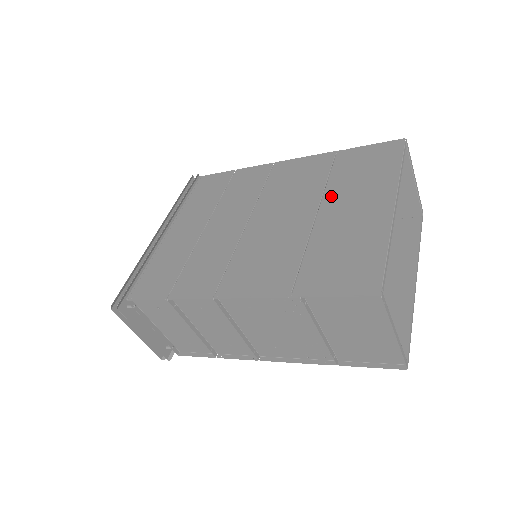
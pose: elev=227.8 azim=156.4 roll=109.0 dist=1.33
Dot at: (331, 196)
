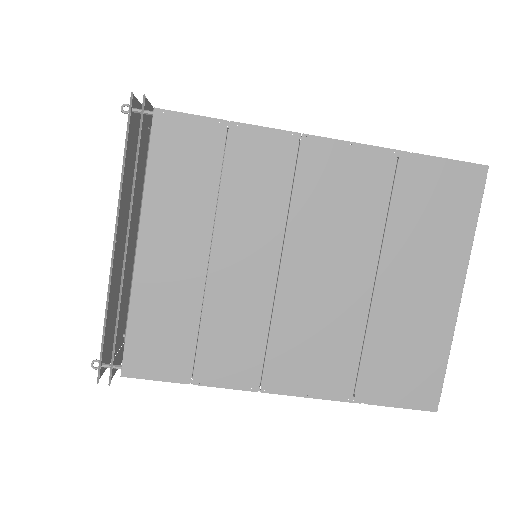
Dot at: (393, 254)
